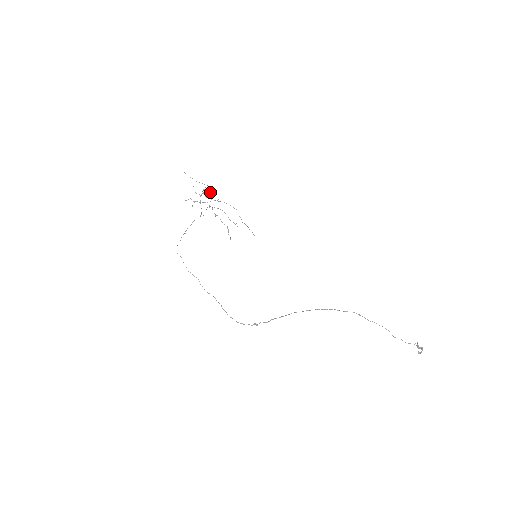
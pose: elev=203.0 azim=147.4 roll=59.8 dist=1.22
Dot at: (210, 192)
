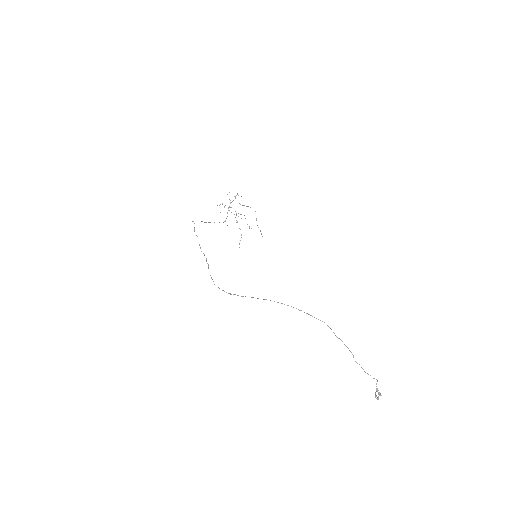
Dot at: occluded
